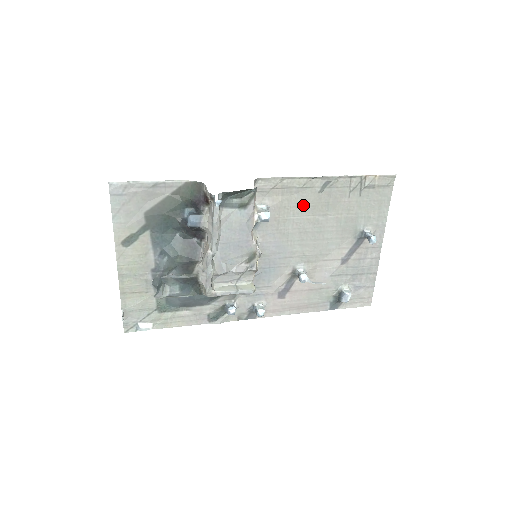
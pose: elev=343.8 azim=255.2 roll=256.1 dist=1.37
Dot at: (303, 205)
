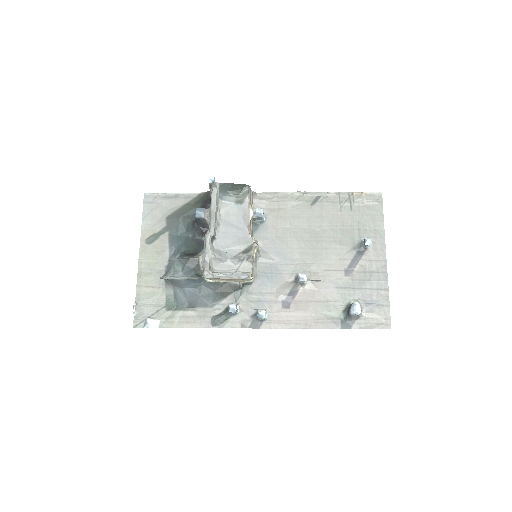
Dot at: (298, 216)
